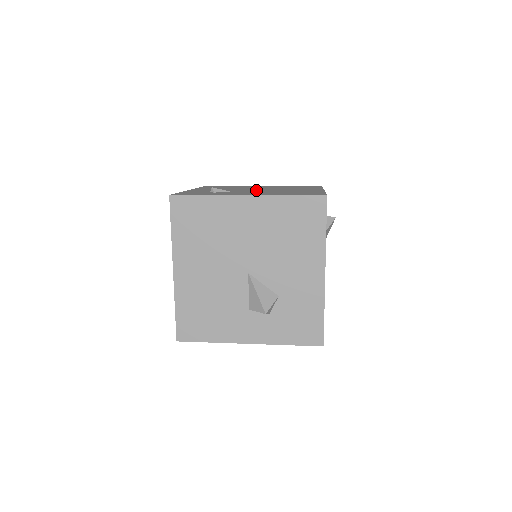
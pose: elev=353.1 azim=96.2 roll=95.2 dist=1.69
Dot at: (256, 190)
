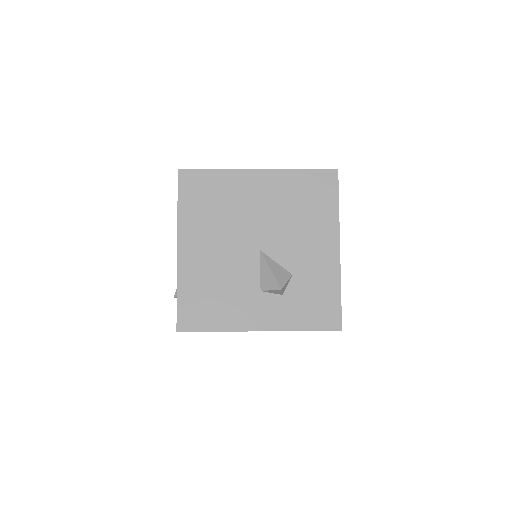
Dot at: occluded
